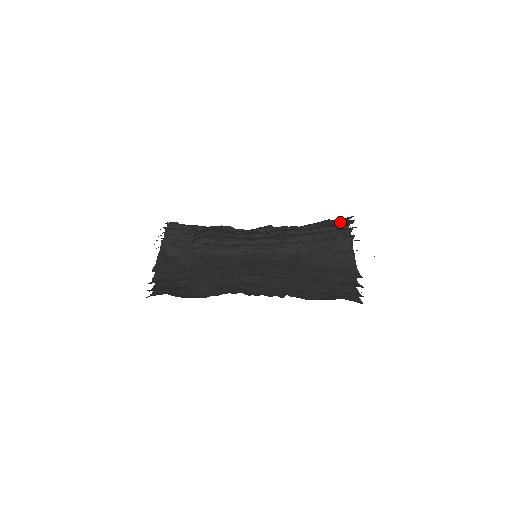
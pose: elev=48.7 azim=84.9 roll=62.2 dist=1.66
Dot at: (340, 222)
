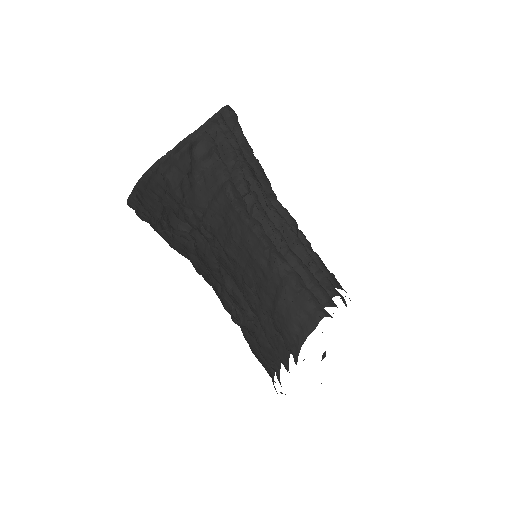
Dot at: occluded
